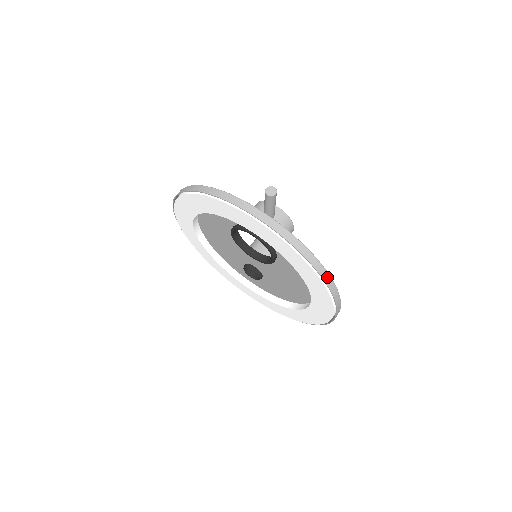
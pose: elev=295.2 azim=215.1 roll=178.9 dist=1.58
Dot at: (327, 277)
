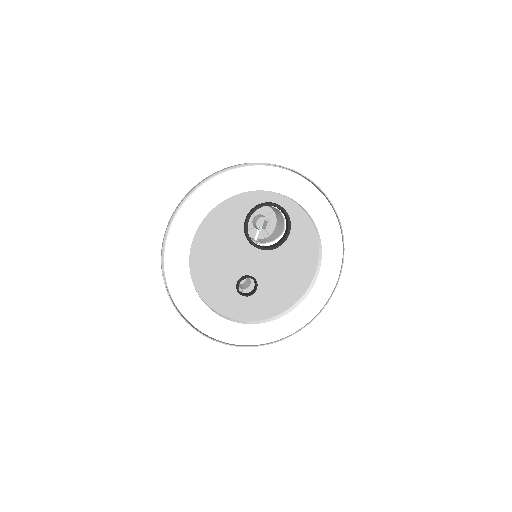
Dot at: occluded
